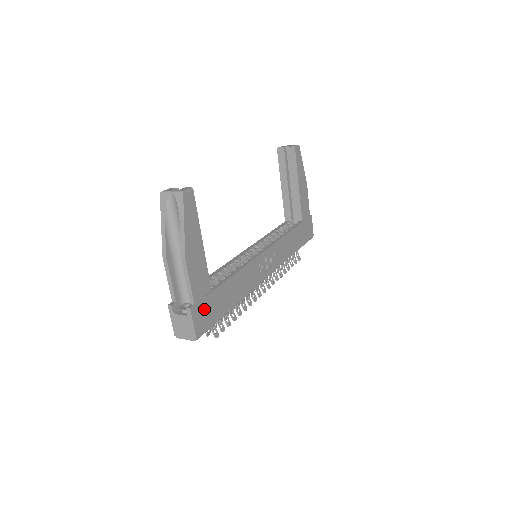
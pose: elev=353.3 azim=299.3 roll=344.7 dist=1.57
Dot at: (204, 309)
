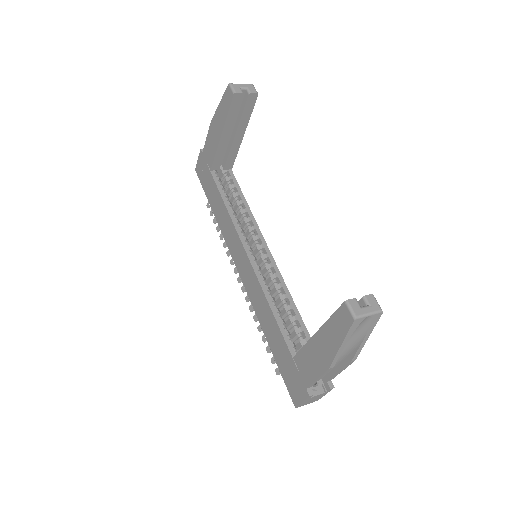
Dot at: occluded
